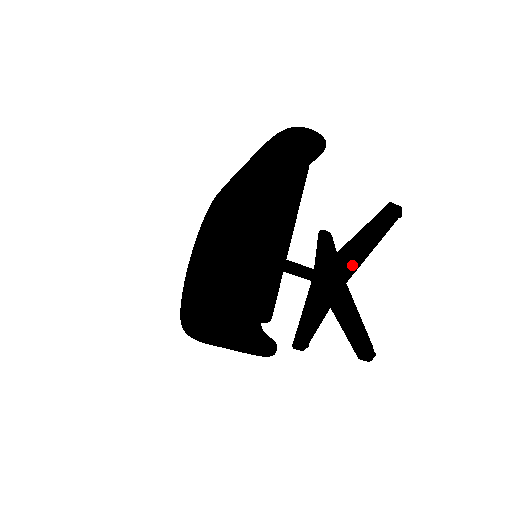
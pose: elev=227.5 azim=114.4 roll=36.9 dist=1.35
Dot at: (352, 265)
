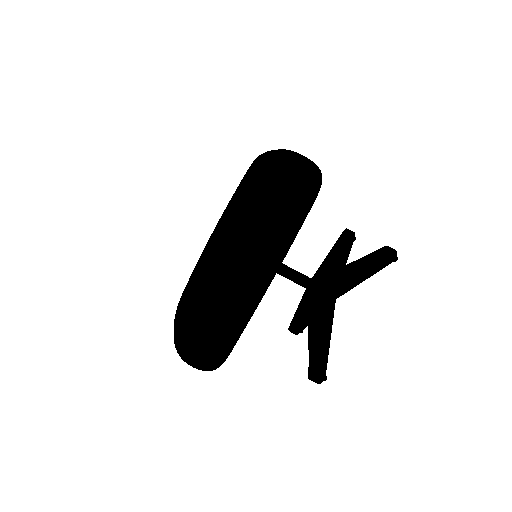
Dot at: occluded
